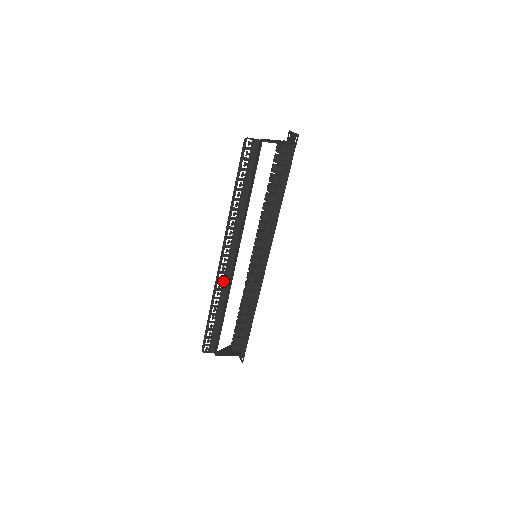
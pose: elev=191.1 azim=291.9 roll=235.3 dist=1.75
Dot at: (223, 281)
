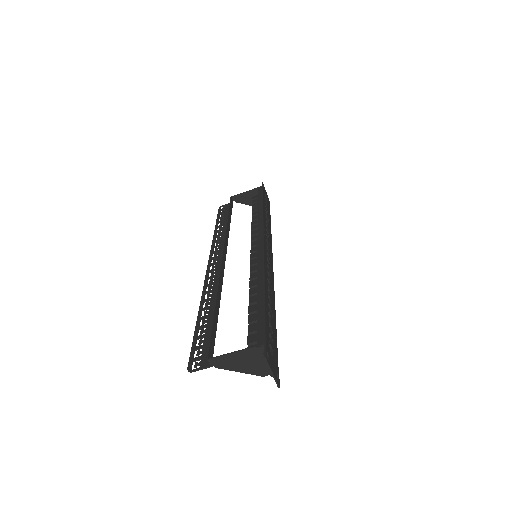
Dot at: (214, 283)
